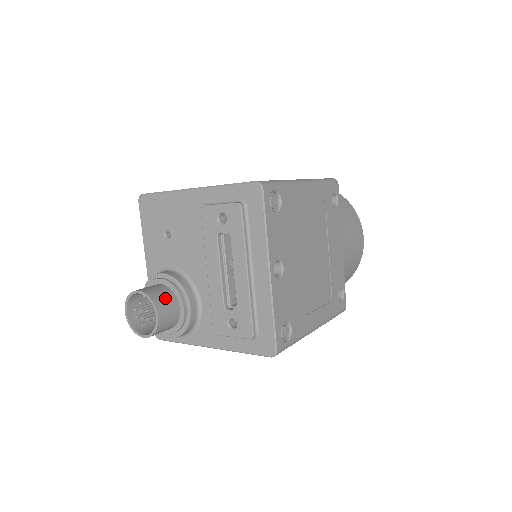
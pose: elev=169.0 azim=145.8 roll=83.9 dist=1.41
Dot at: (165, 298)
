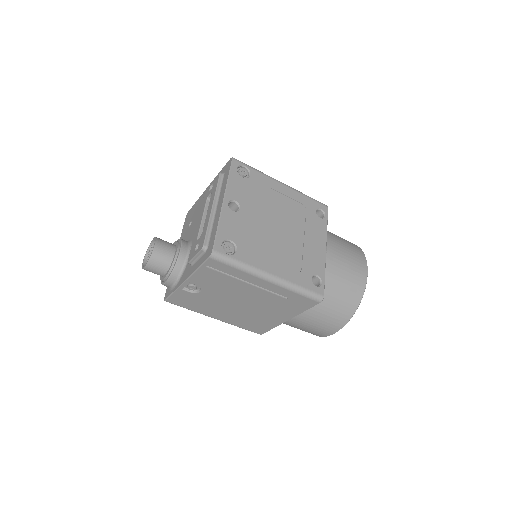
Dot at: (167, 243)
